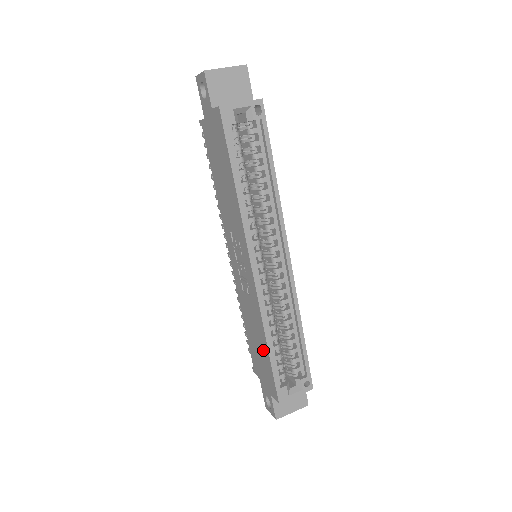
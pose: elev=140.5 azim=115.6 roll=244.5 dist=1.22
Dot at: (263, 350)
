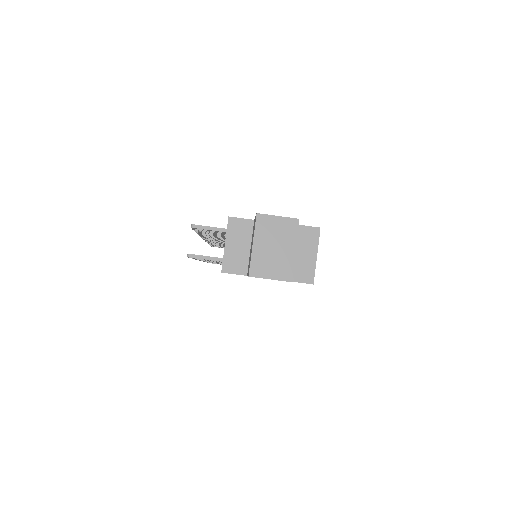
Dot at: occluded
